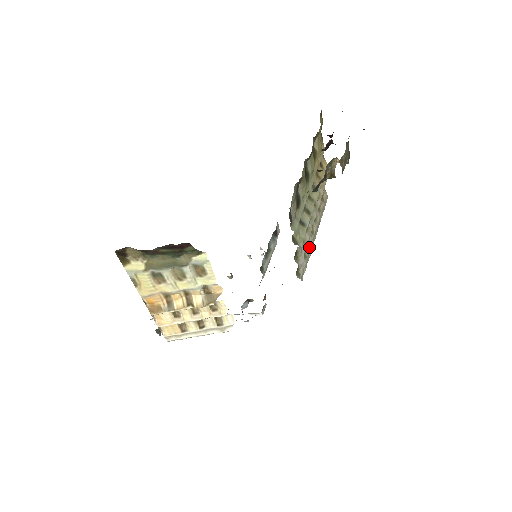
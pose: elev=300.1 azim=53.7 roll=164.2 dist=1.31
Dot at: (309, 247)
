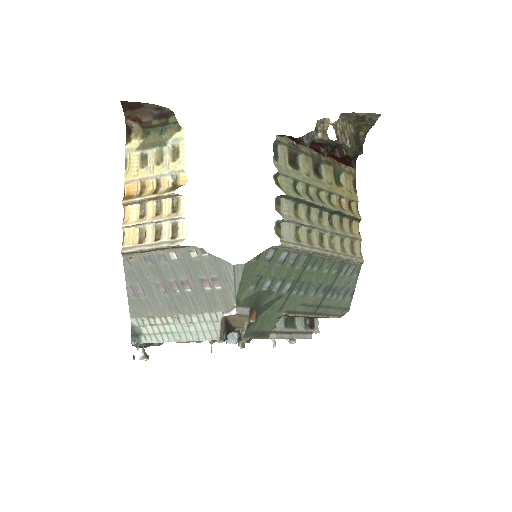
Dot at: (310, 245)
